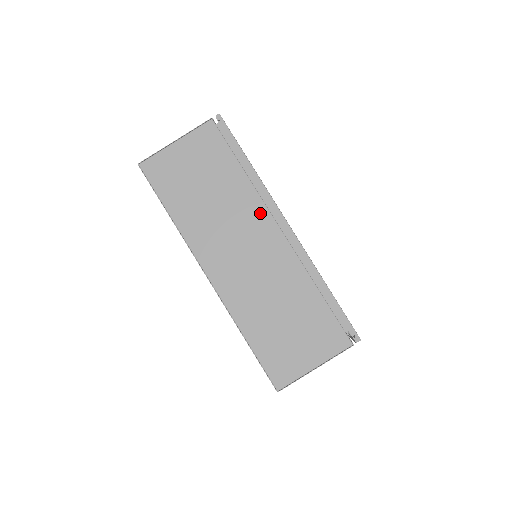
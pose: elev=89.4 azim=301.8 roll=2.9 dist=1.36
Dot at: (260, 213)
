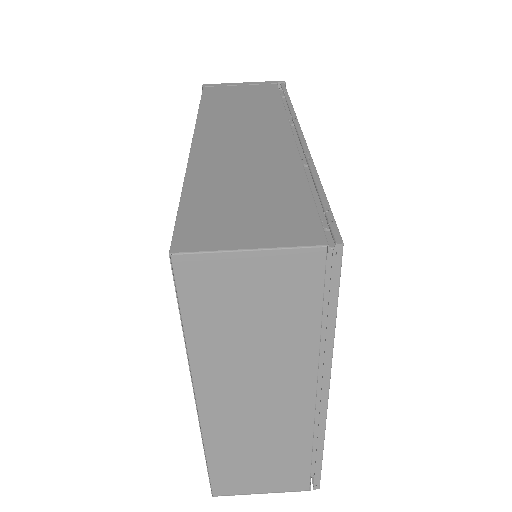
Dot at: (305, 374)
